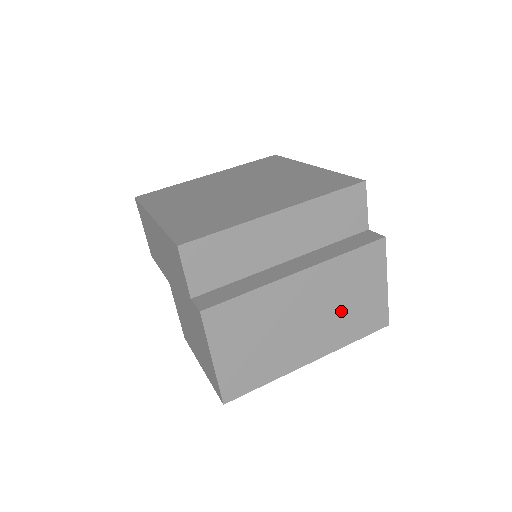
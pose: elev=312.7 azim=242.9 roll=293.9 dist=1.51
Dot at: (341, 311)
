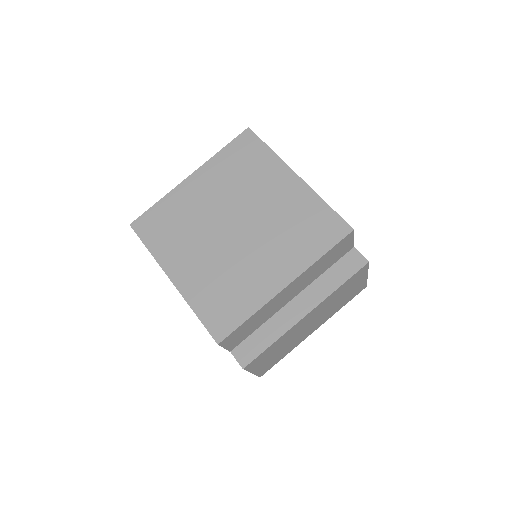
Dot at: (334, 306)
